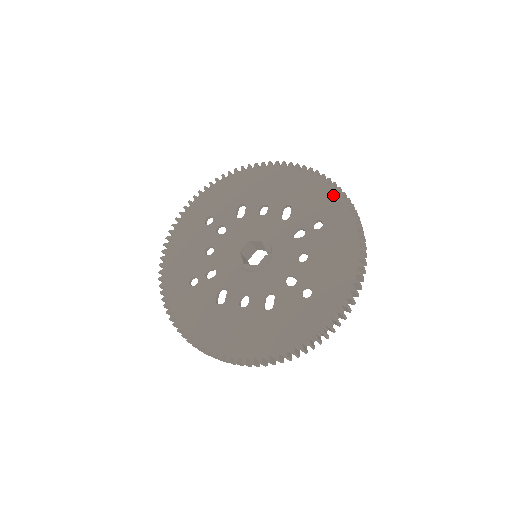
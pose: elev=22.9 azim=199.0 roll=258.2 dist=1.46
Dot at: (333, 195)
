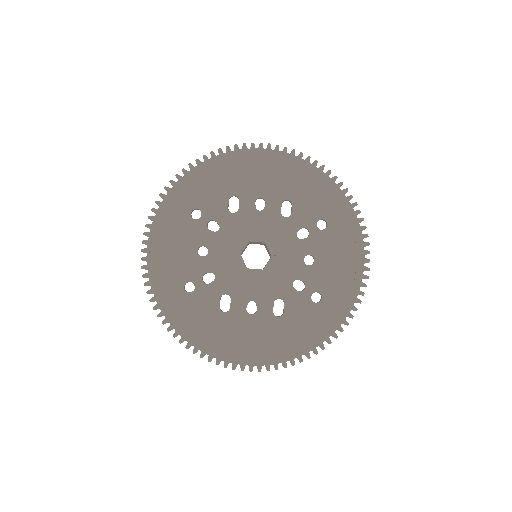
Dot at: (336, 191)
